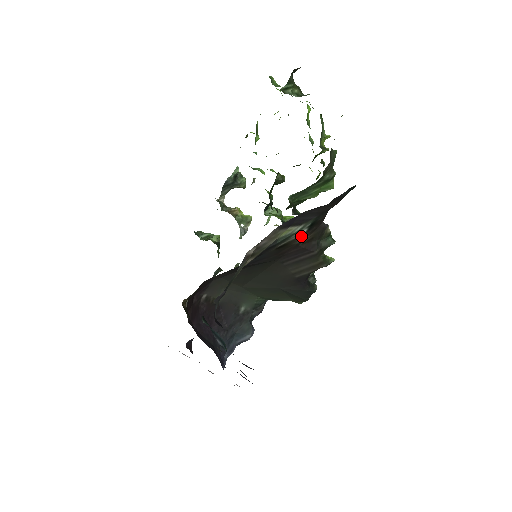
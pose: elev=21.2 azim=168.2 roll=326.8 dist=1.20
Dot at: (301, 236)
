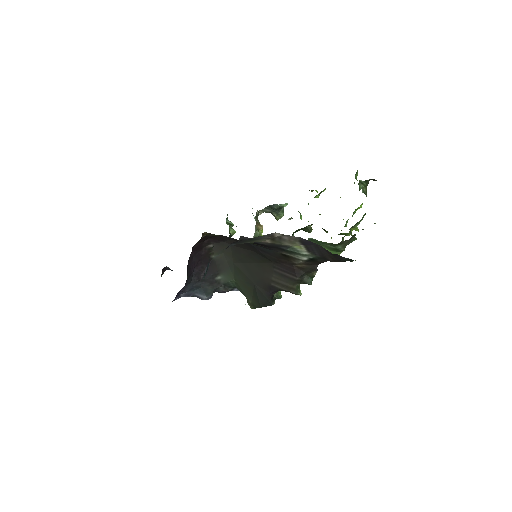
Dot at: (301, 260)
